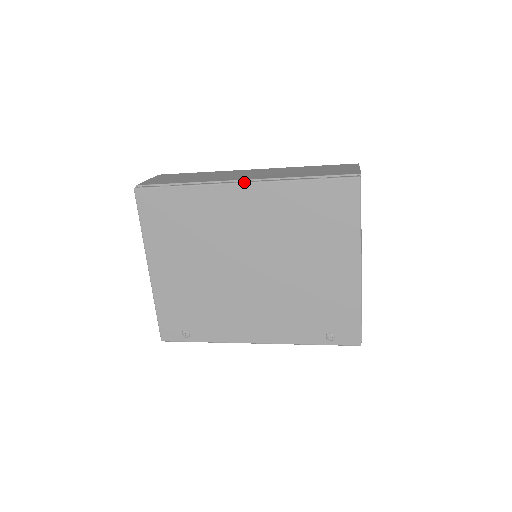
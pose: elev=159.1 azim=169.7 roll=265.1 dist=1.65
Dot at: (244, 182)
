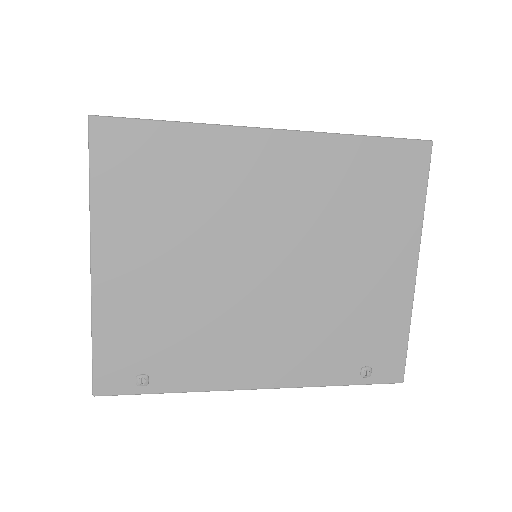
Dot at: (278, 129)
